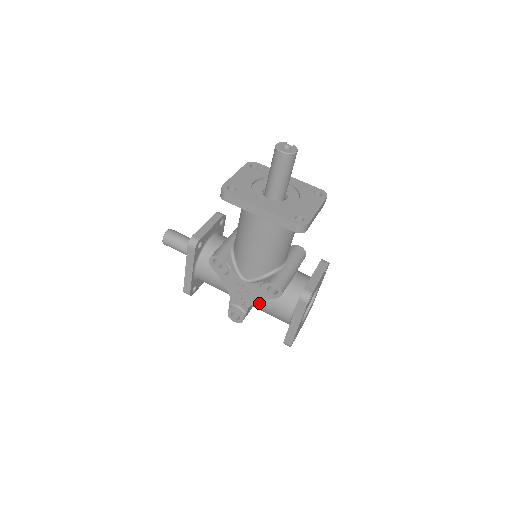
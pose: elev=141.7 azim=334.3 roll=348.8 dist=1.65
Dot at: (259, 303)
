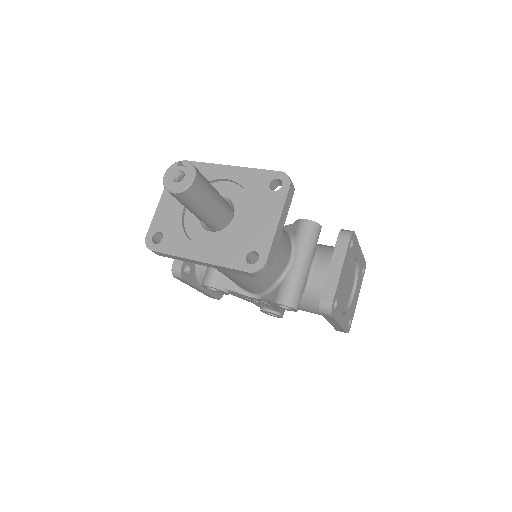
Dot at: occluded
